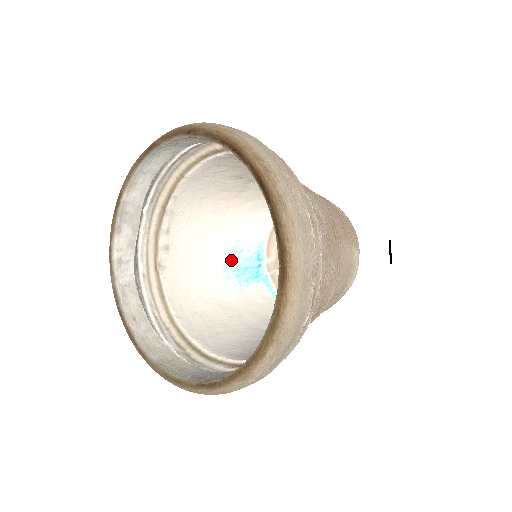
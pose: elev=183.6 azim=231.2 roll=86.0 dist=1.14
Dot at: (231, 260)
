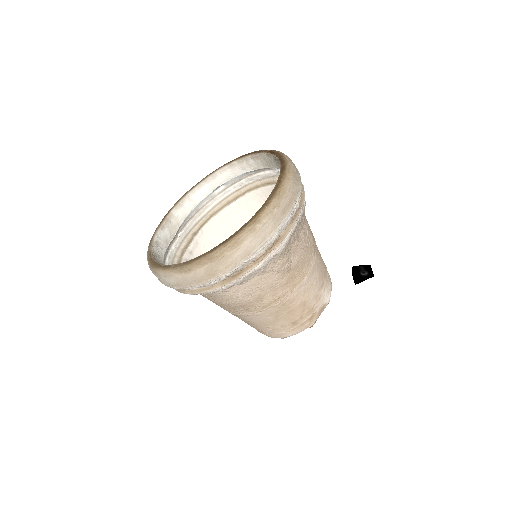
Dot at: occluded
